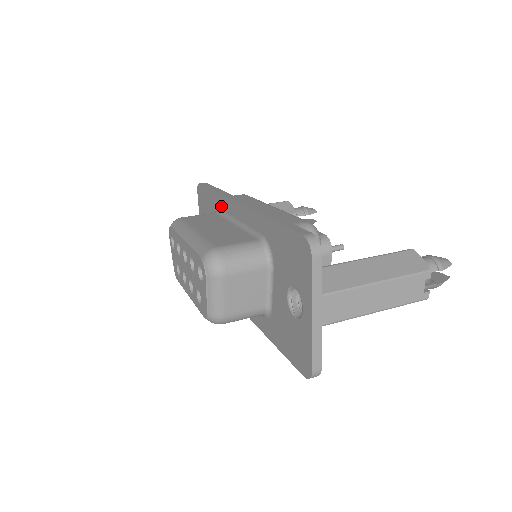
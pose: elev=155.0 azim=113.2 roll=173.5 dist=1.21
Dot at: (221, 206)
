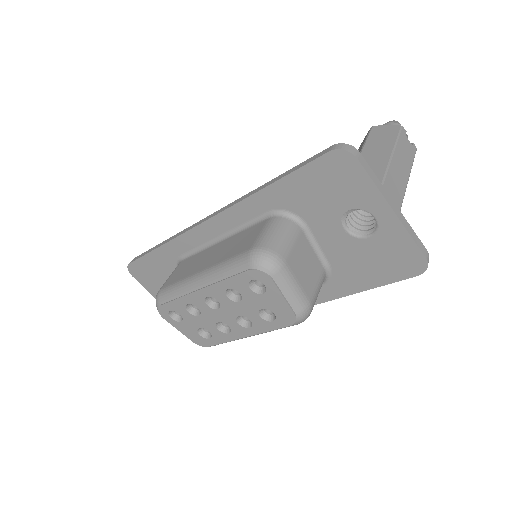
Dot at: (182, 249)
